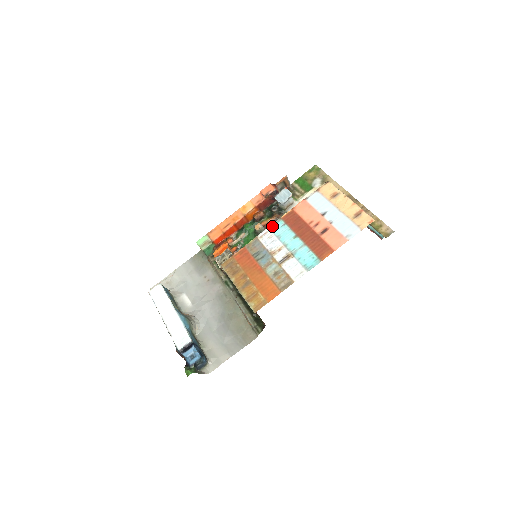
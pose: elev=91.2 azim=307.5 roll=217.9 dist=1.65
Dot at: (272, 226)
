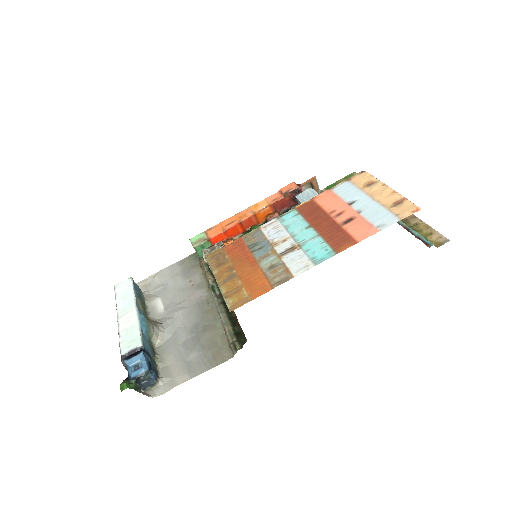
Dot at: (281, 216)
